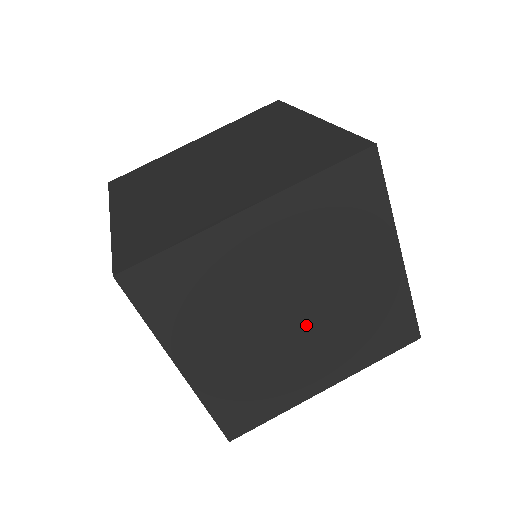
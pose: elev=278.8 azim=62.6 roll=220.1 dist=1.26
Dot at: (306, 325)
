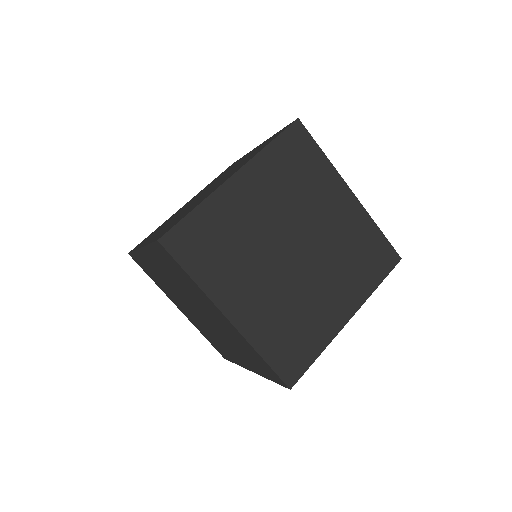
Dot at: (308, 261)
